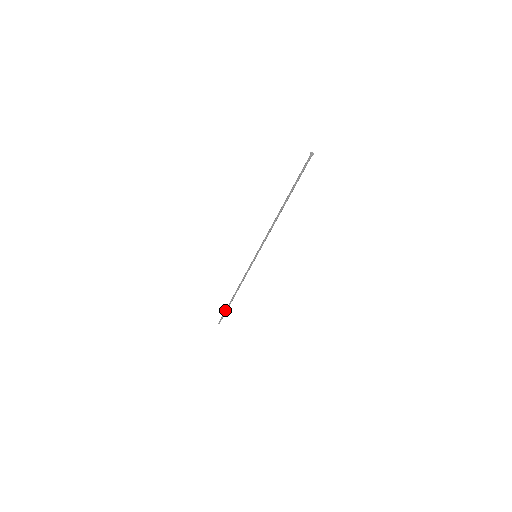
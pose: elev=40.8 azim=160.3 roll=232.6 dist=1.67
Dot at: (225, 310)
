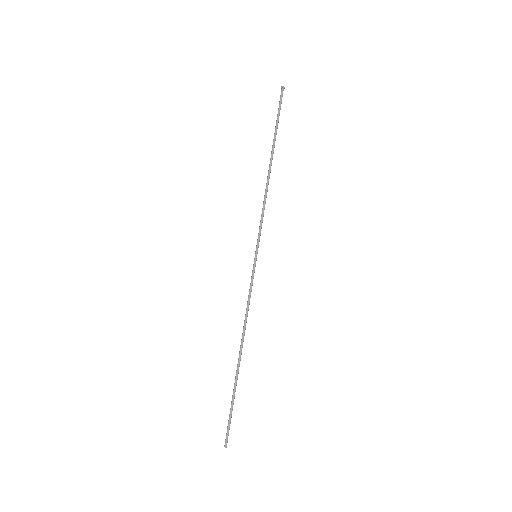
Dot at: (231, 401)
